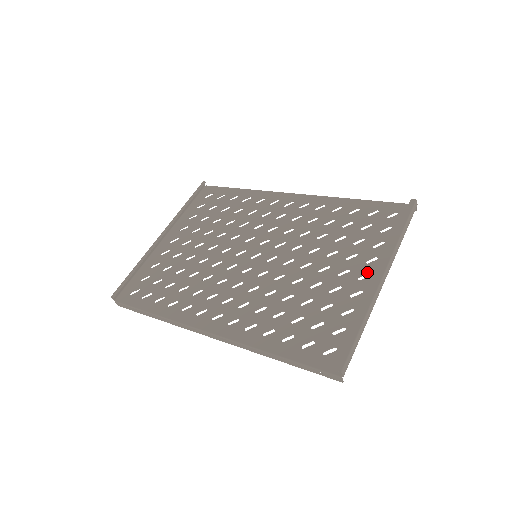
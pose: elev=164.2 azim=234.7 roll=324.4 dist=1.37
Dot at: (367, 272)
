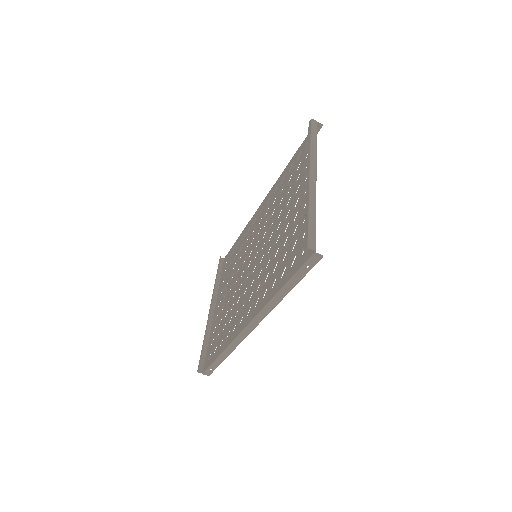
Dot at: occluded
